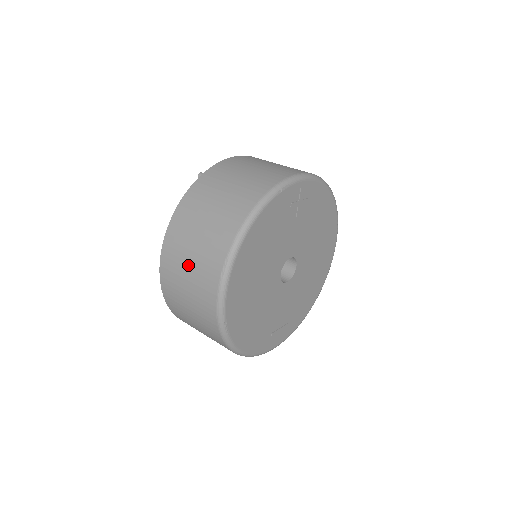
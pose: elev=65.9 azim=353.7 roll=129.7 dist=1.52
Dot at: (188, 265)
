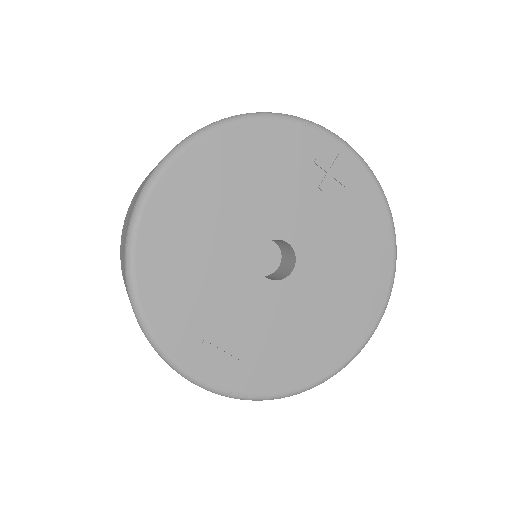
Dot at: occluded
